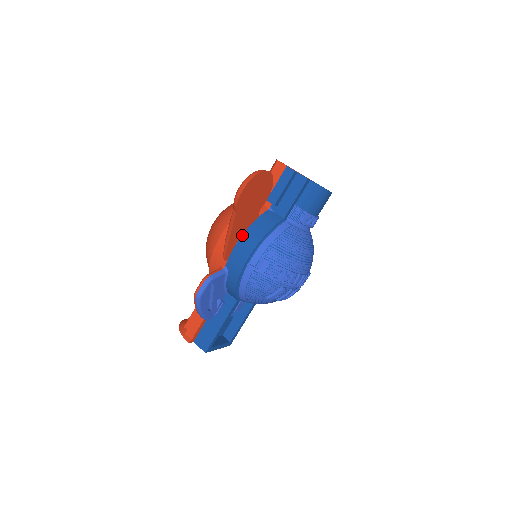
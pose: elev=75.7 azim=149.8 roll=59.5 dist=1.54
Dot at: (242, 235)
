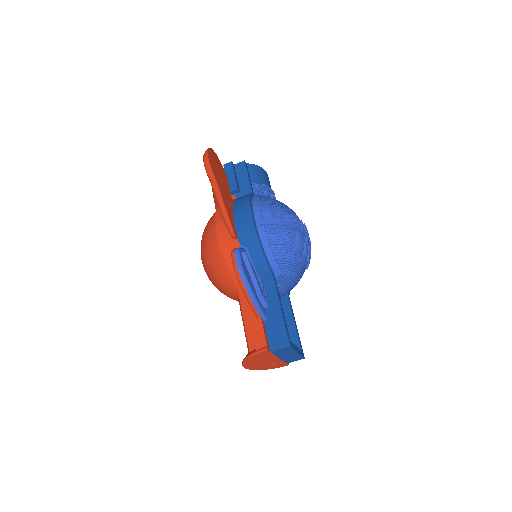
Dot at: (233, 214)
